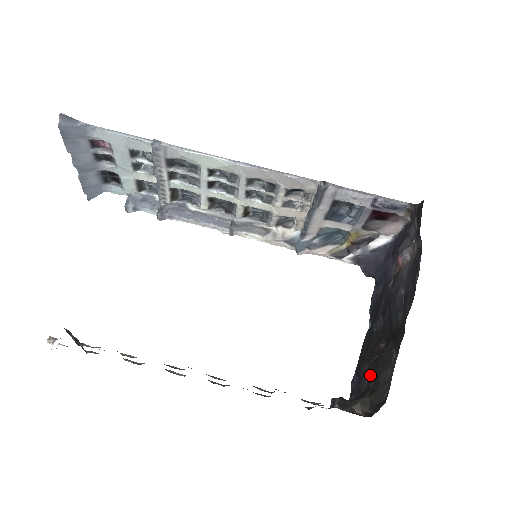
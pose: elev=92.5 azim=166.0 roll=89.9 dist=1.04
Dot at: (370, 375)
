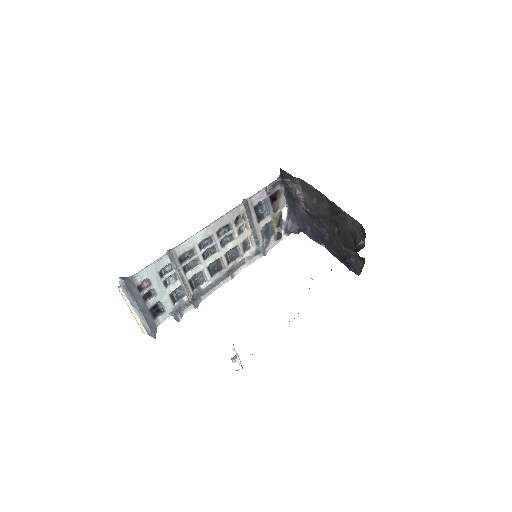
Dot at: (348, 242)
